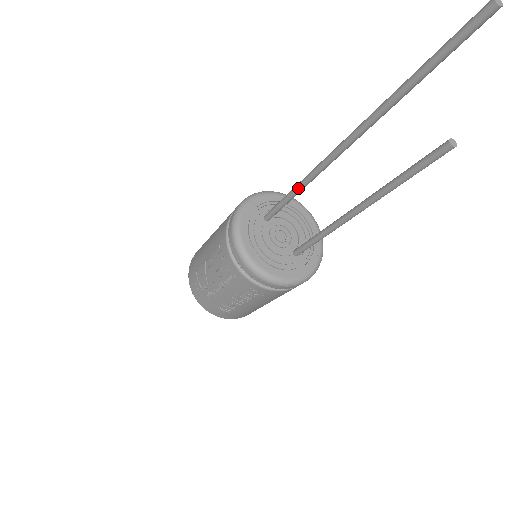
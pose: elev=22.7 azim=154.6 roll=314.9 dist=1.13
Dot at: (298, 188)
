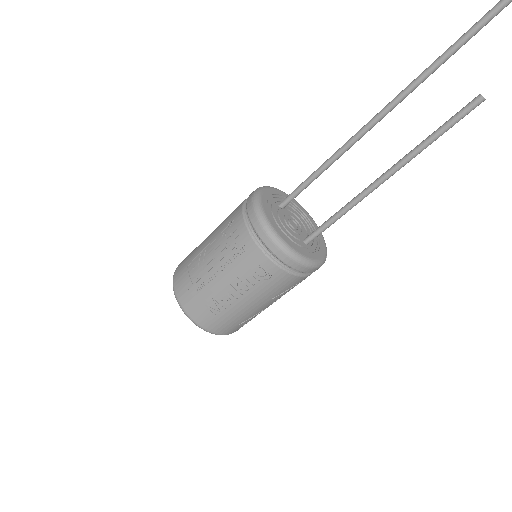
Dot at: (326, 163)
